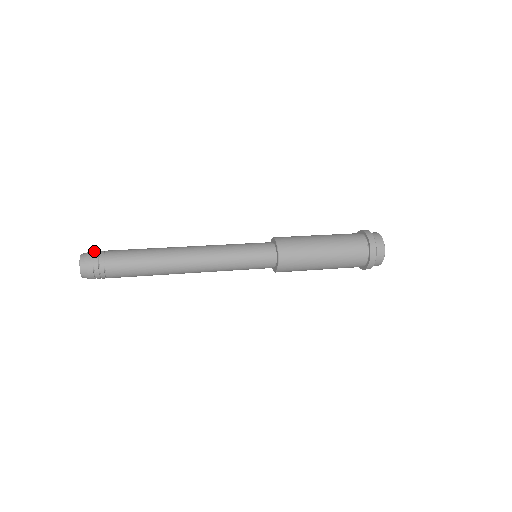
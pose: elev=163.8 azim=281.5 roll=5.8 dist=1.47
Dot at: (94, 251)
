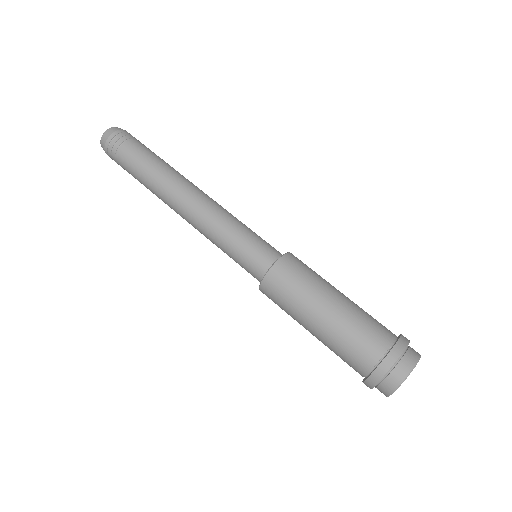
Dot at: occluded
